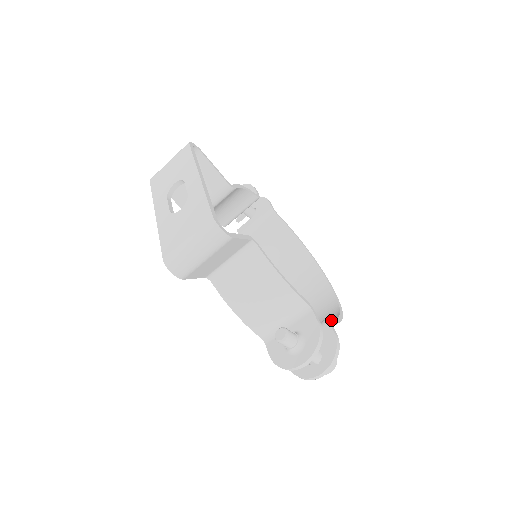
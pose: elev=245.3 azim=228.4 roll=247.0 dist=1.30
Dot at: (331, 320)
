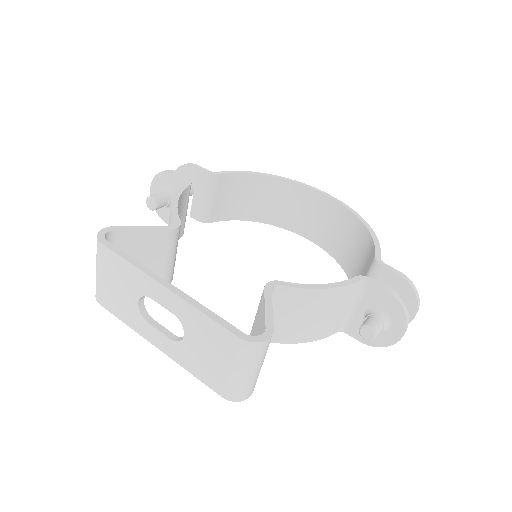
Dot at: (379, 258)
